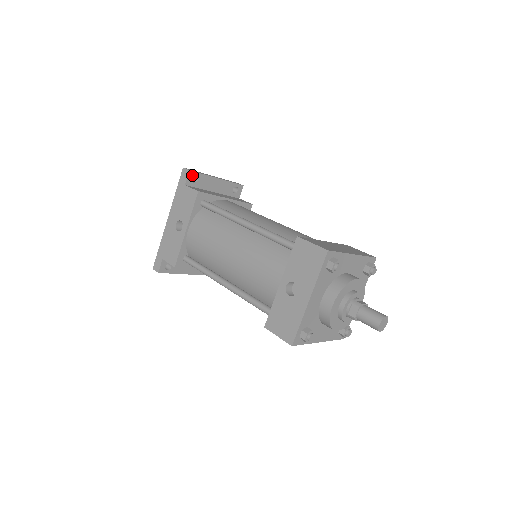
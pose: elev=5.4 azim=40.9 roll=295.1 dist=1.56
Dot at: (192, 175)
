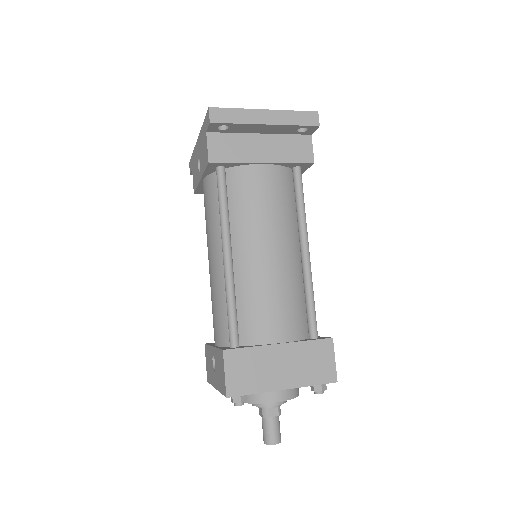
Dot at: (216, 125)
